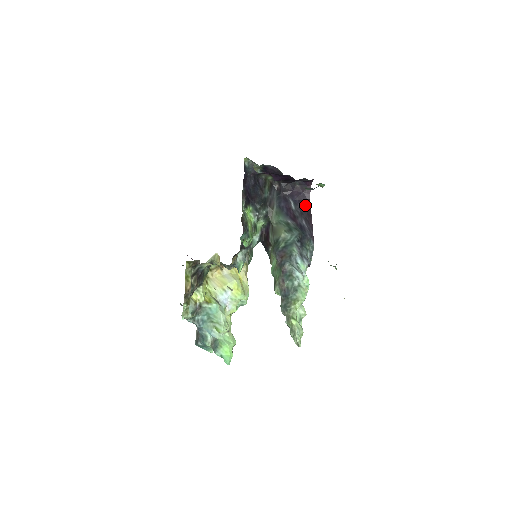
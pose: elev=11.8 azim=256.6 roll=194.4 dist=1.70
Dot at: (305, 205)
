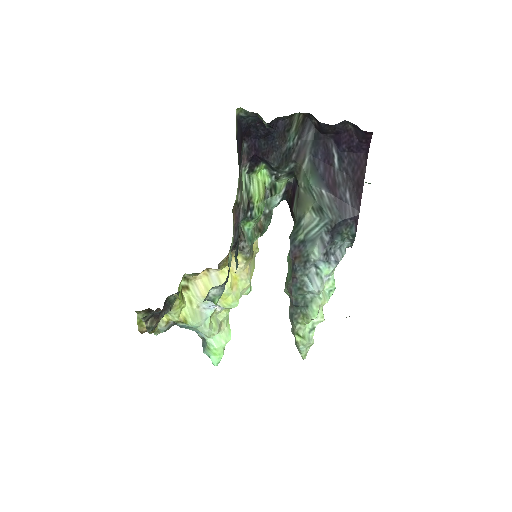
Dot at: (357, 164)
